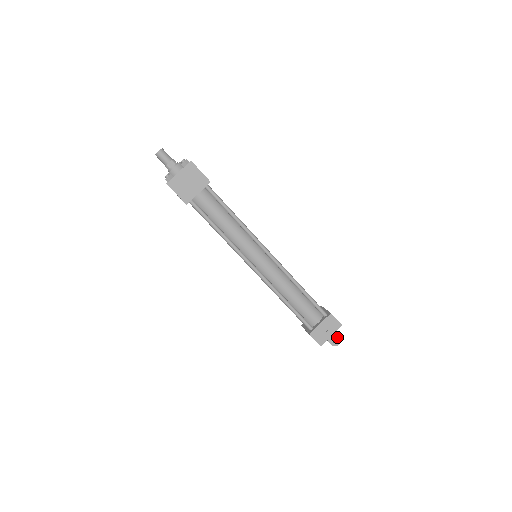
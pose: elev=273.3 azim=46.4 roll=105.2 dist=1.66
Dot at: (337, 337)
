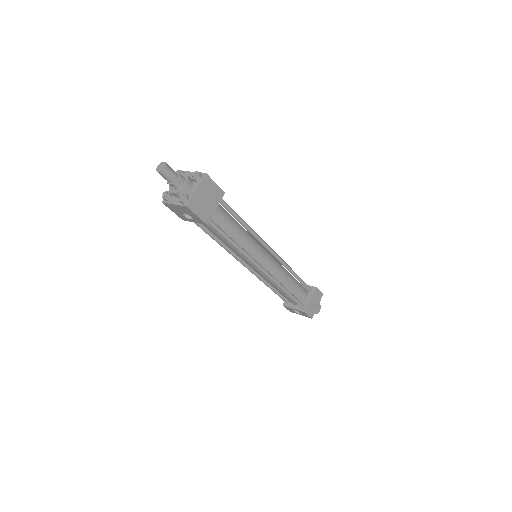
Dot at: (318, 305)
